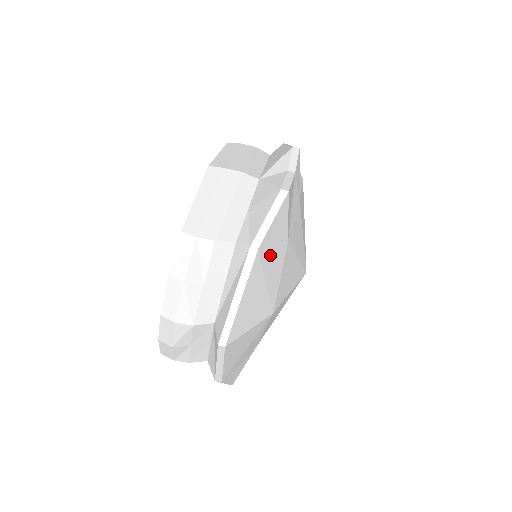
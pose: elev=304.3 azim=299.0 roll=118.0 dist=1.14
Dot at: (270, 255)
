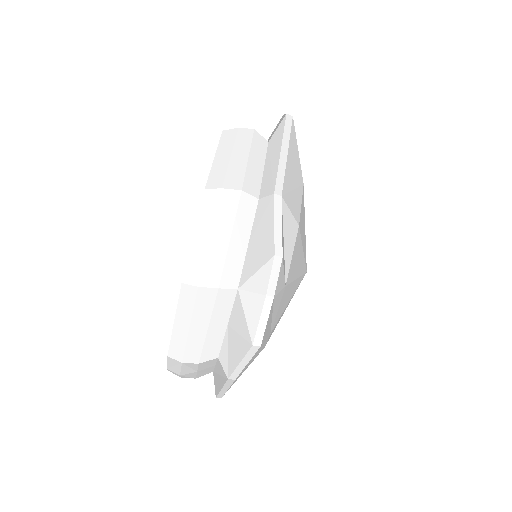
Dot at: occluded
